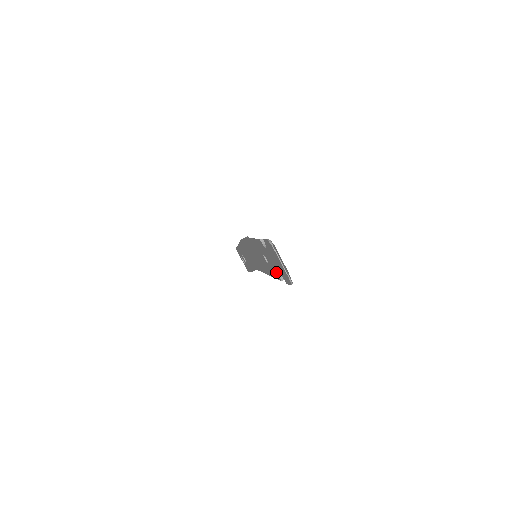
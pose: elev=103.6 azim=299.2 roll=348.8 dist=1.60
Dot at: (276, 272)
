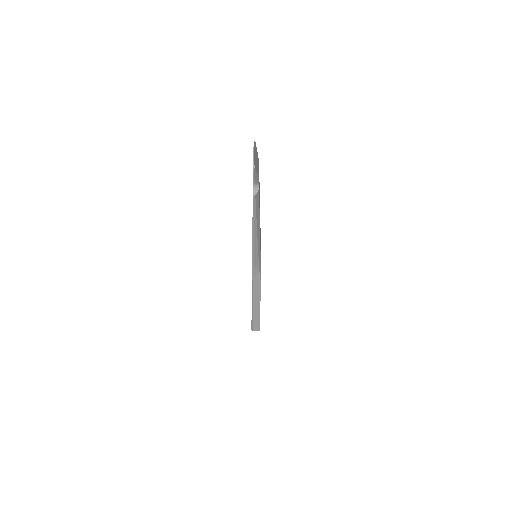
Dot at: occluded
